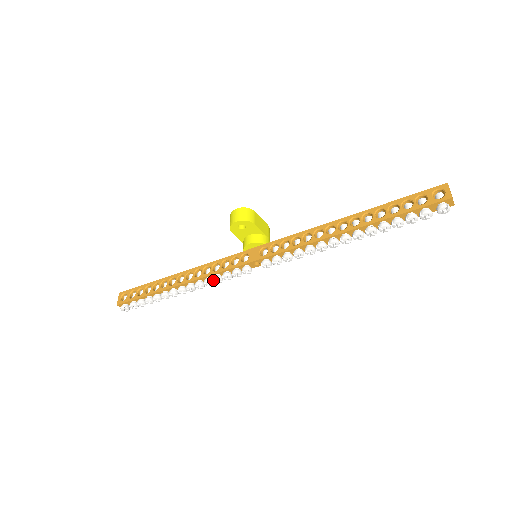
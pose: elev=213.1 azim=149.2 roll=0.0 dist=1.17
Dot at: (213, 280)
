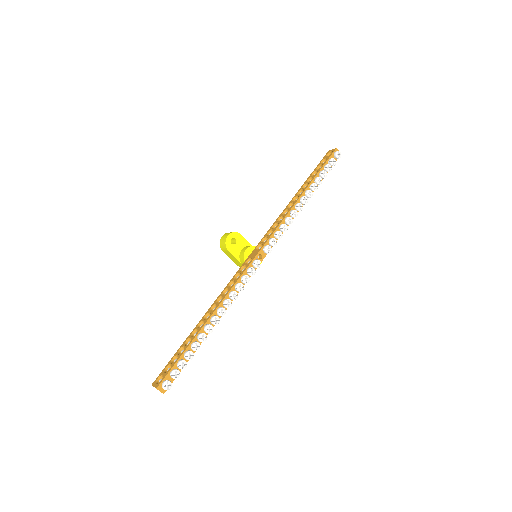
Dot at: (236, 288)
